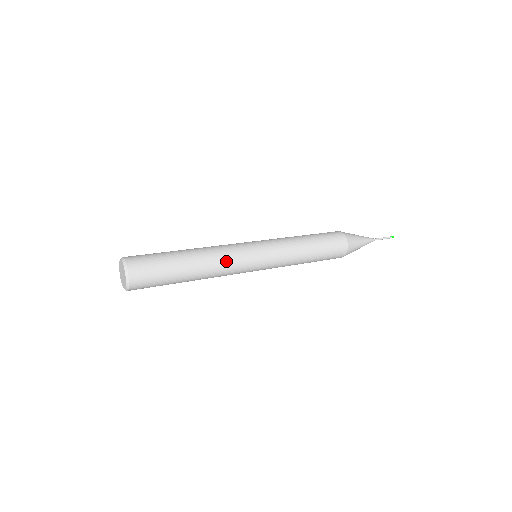
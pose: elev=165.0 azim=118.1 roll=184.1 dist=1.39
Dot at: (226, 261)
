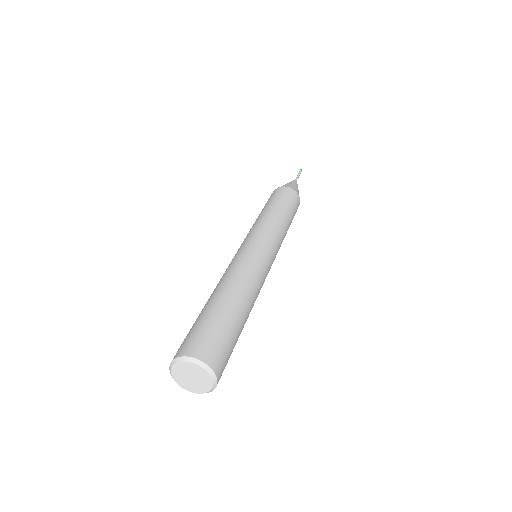
Dot at: (251, 272)
